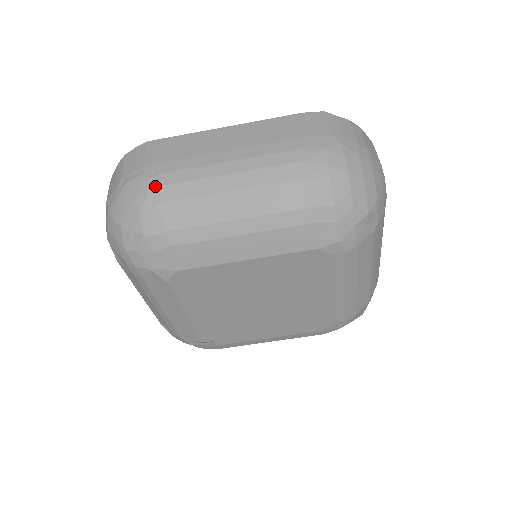
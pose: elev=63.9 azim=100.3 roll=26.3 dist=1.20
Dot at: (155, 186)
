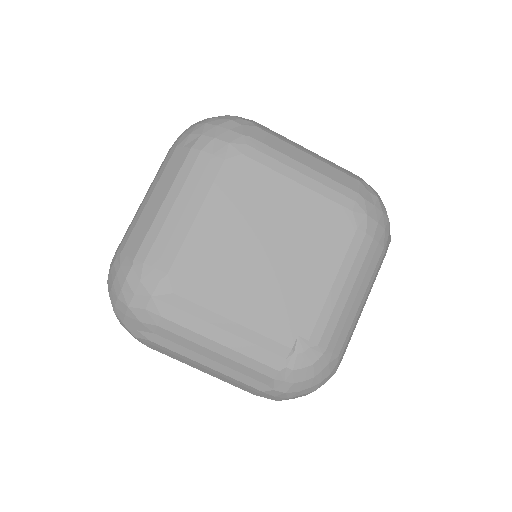
Dot at: (114, 255)
